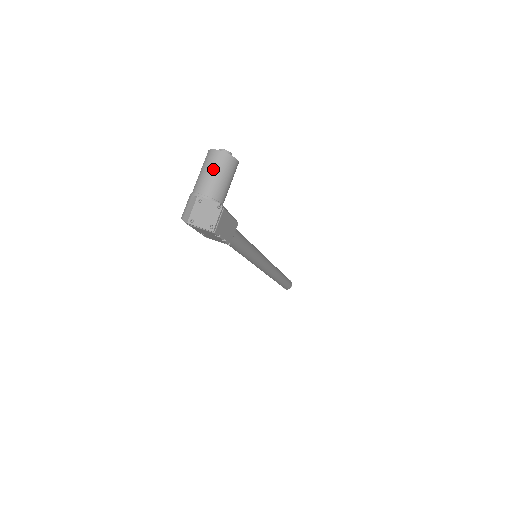
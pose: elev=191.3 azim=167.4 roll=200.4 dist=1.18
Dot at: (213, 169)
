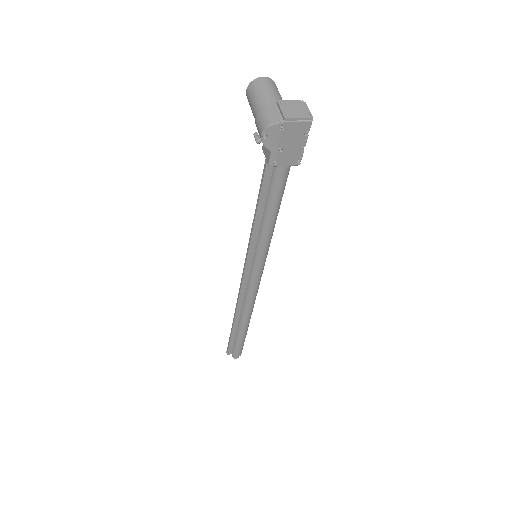
Dot at: (270, 88)
